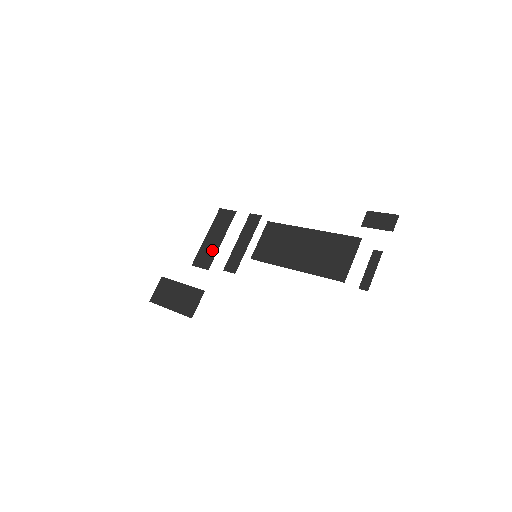
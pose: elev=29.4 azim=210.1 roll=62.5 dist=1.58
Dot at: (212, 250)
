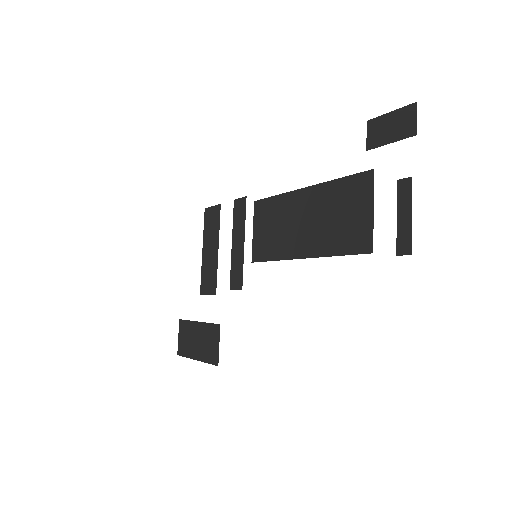
Dot at: (212, 267)
